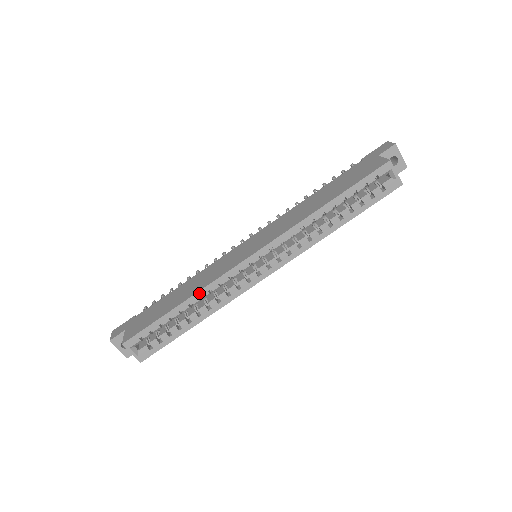
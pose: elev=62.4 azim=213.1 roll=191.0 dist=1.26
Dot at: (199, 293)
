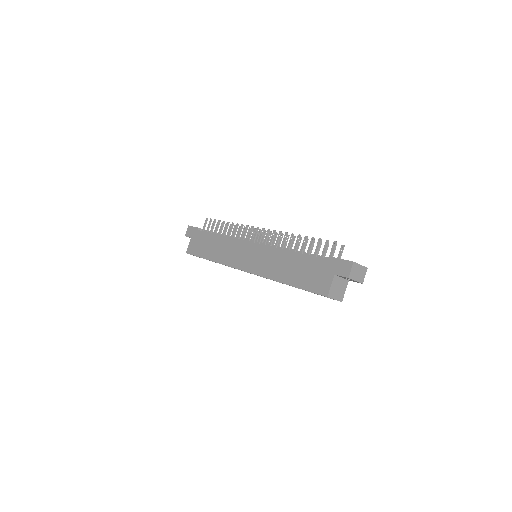
Dot at: occluded
